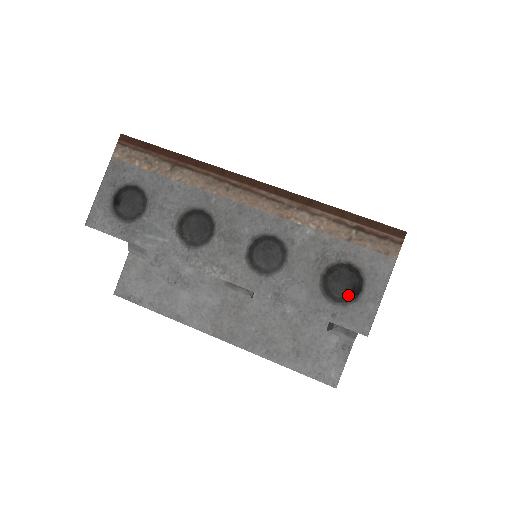
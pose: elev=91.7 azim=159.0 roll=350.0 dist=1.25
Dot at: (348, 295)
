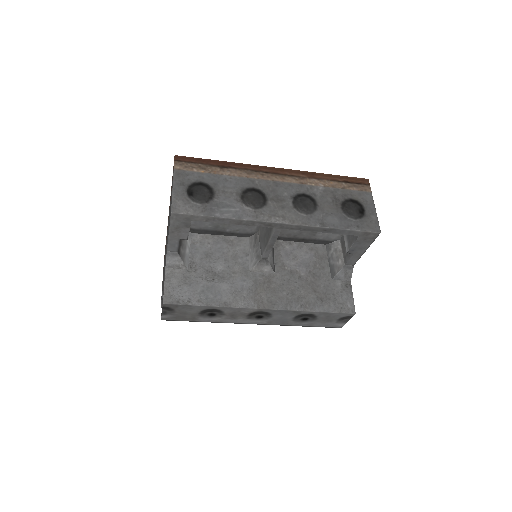
Dot at: (359, 214)
